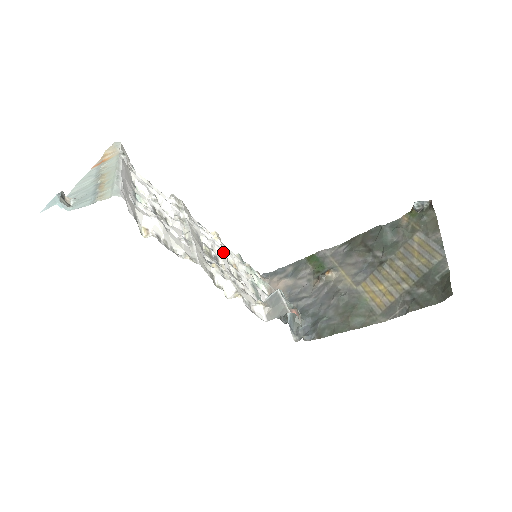
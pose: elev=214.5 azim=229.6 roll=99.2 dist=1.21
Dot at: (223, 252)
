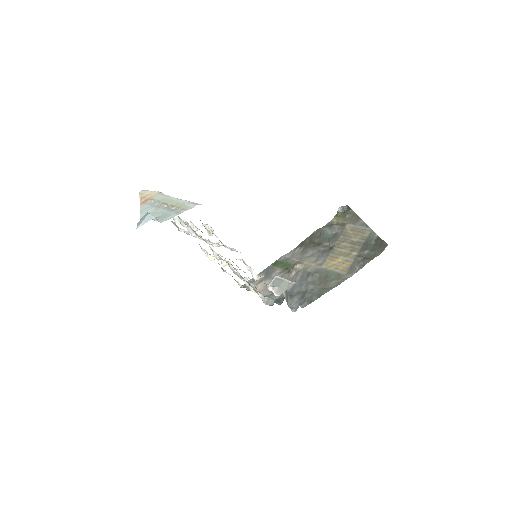
Dot at: (228, 261)
